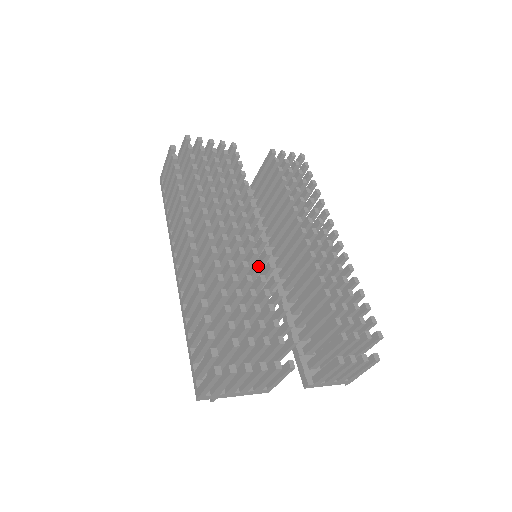
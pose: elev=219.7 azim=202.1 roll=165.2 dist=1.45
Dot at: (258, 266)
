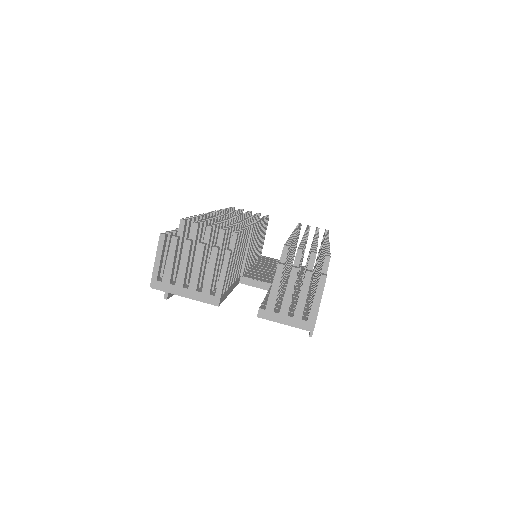
Dot at: (236, 222)
